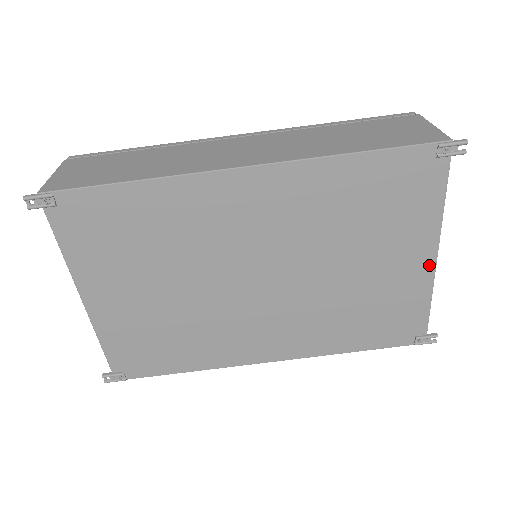
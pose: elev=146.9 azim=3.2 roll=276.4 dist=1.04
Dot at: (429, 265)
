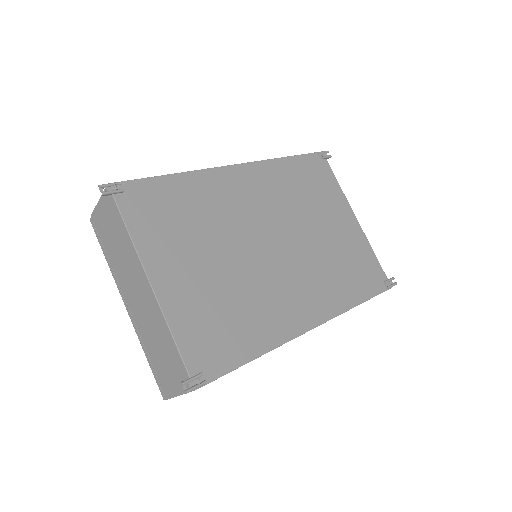
Dot at: (356, 224)
